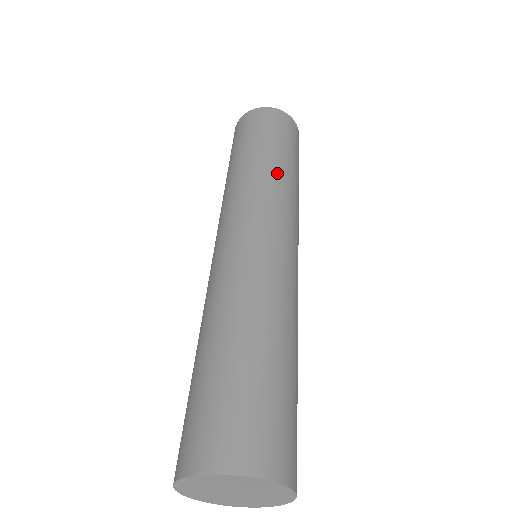
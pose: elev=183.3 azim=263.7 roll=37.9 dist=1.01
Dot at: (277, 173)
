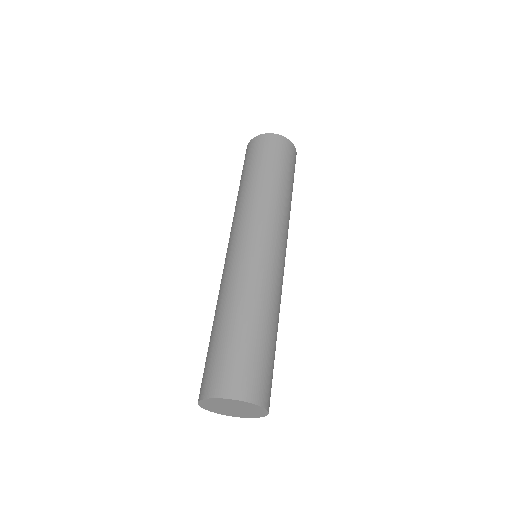
Dot at: (265, 192)
